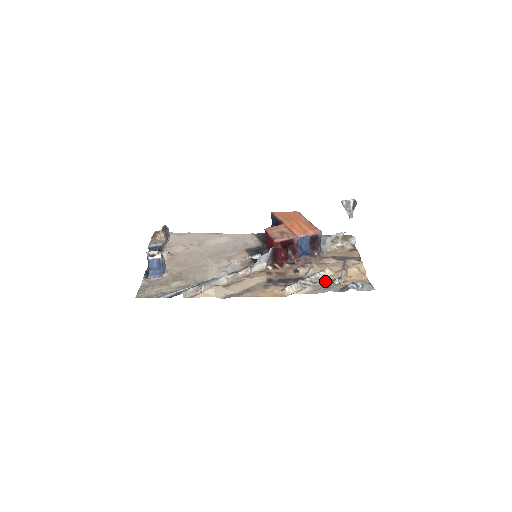
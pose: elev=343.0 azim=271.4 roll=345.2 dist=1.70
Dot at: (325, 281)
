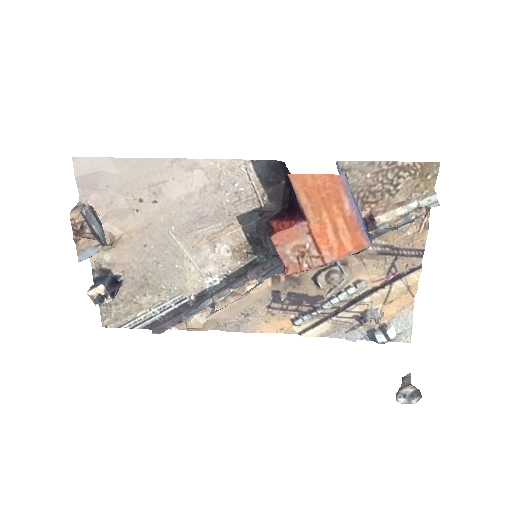
Dot at: (352, 315)
